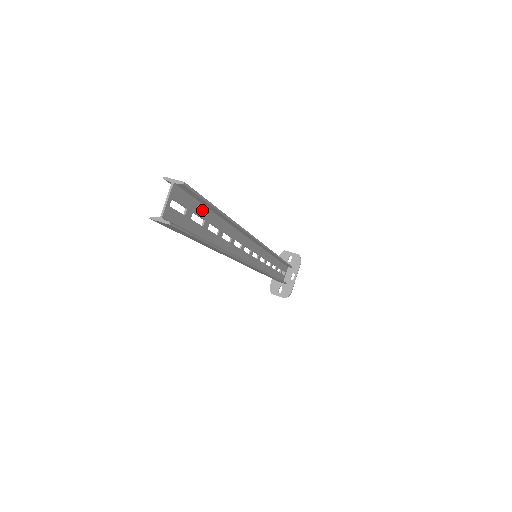
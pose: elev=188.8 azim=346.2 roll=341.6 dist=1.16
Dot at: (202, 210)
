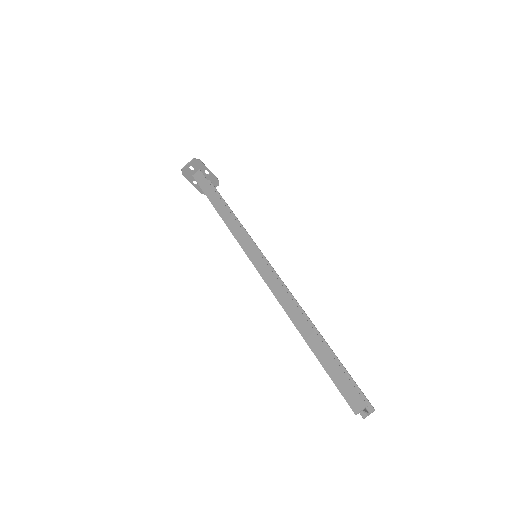
Dot at: (332, 365)
